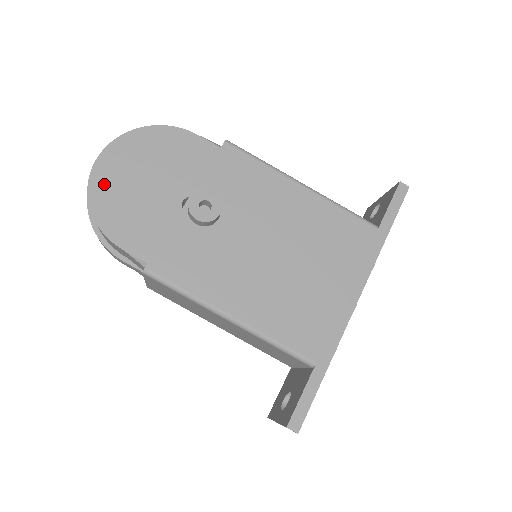
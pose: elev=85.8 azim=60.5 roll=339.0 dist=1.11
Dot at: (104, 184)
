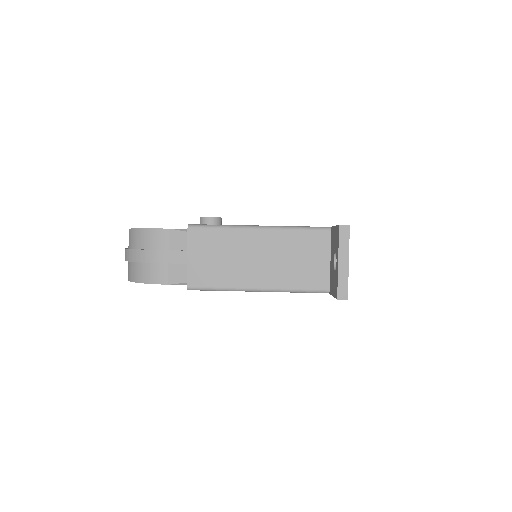
Dot at: occluded
